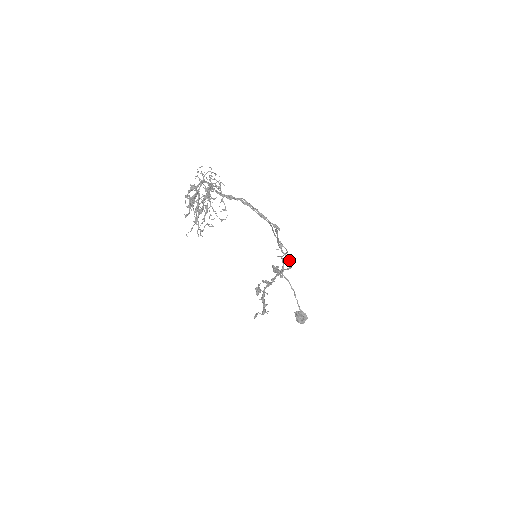
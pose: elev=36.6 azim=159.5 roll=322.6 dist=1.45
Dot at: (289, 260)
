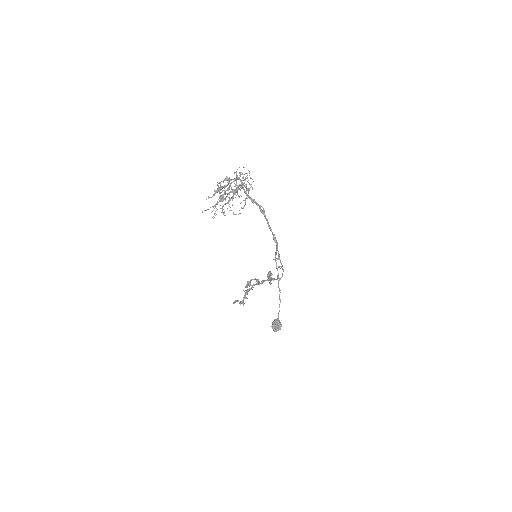
Dot at: (278, 273)
